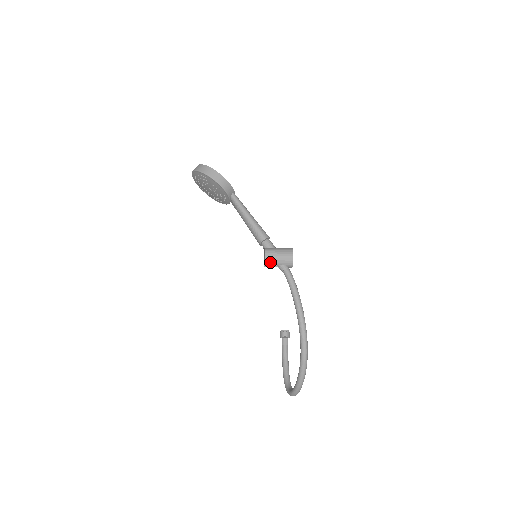
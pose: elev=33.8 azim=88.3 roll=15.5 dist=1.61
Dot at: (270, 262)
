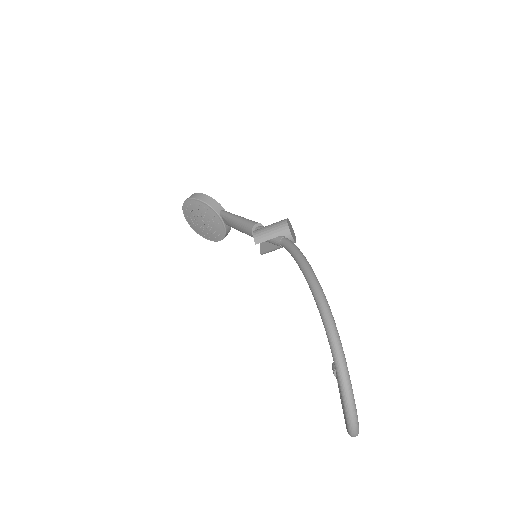
Dot at: (261, 238)
